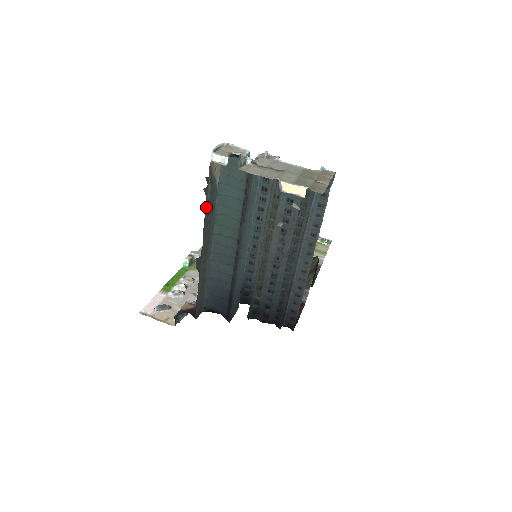
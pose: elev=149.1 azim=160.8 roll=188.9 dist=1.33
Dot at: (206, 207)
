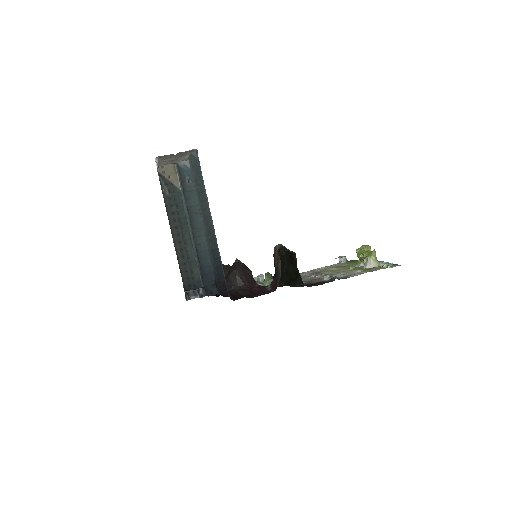
Dot at: (166, 200)
